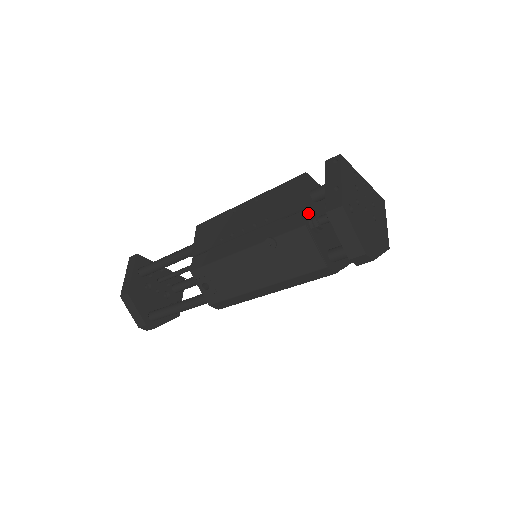
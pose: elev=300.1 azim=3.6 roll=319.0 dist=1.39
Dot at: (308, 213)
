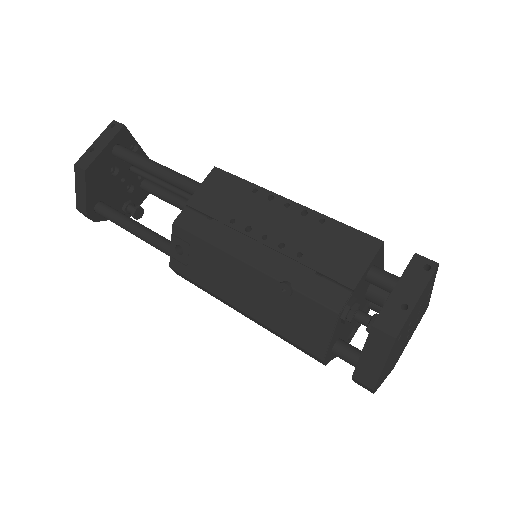
Dot at: (351, 297)
